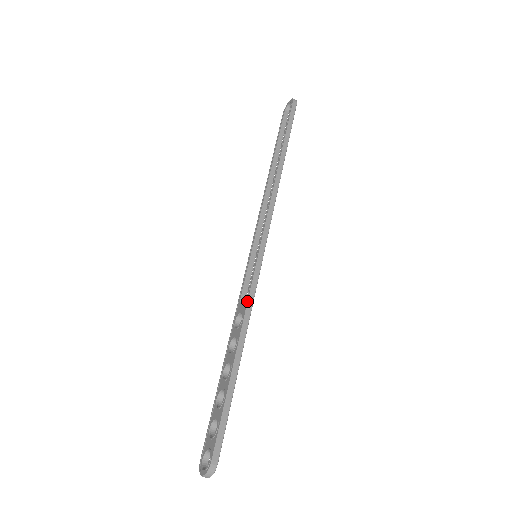
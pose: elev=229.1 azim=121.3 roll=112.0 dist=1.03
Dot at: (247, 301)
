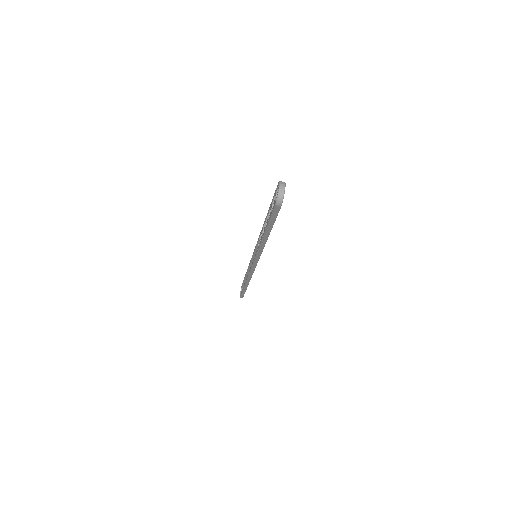
Dot at: (260, 233)
